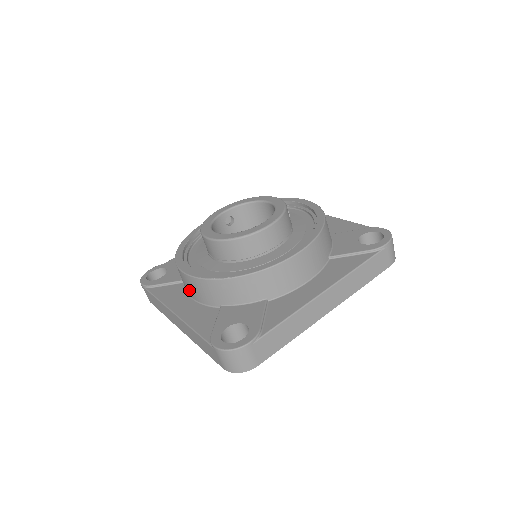
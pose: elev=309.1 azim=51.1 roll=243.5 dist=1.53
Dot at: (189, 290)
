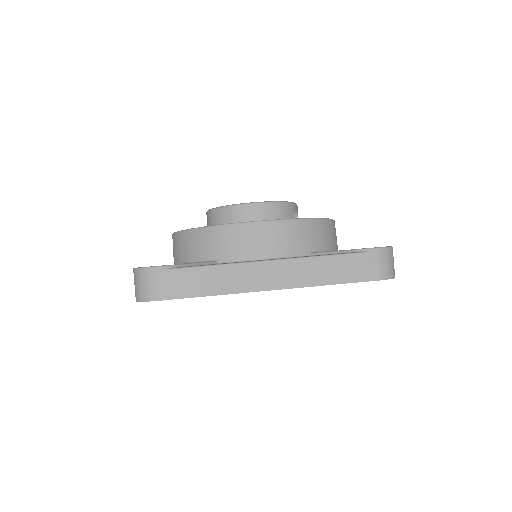
Dot at: occluded
